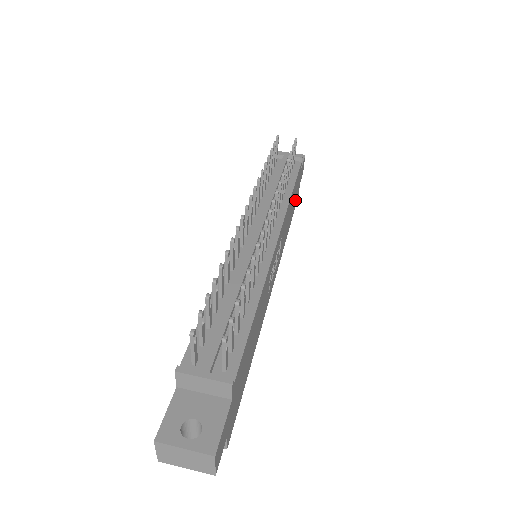
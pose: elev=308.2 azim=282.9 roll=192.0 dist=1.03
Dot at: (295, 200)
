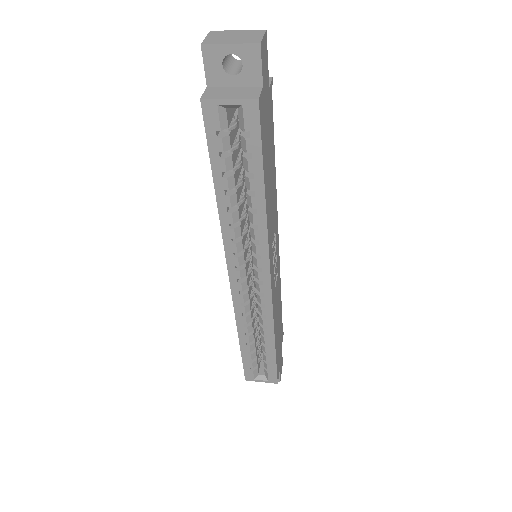
Dot at: (278, 354)
